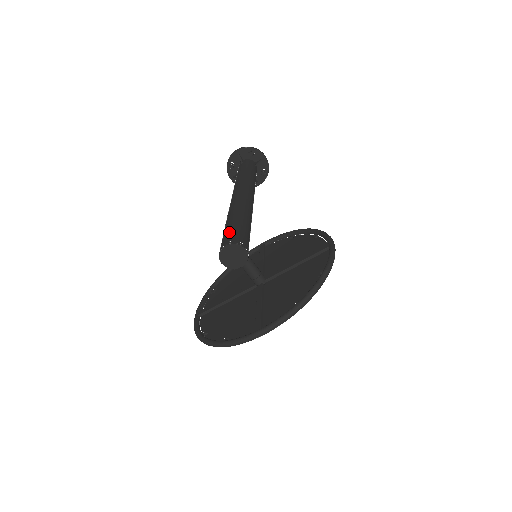
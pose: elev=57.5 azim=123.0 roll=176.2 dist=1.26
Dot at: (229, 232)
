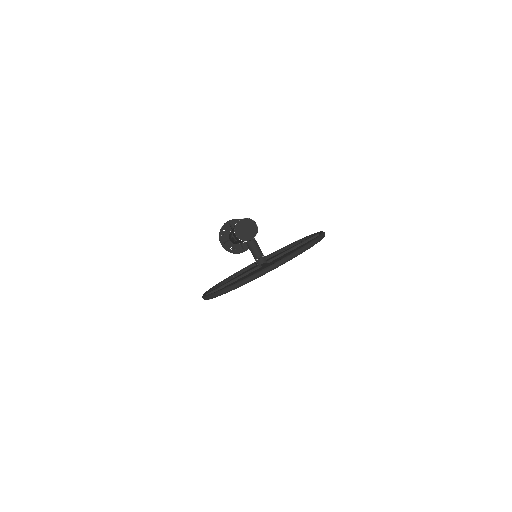
Dot at: occluded
